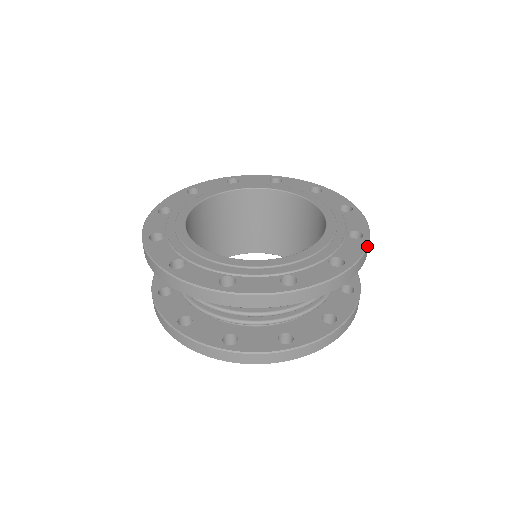
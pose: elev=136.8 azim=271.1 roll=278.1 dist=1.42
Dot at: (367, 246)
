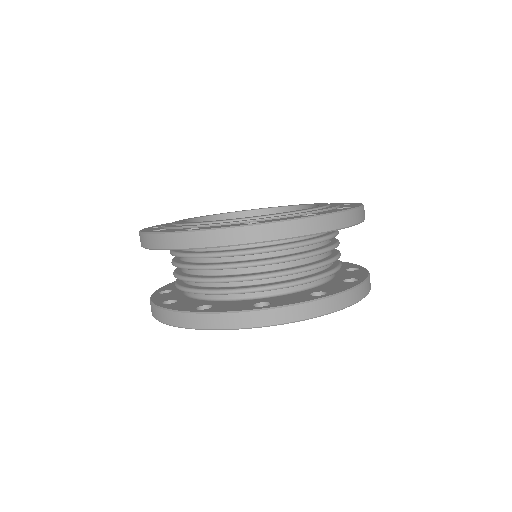
Dot at: (303, 218)
